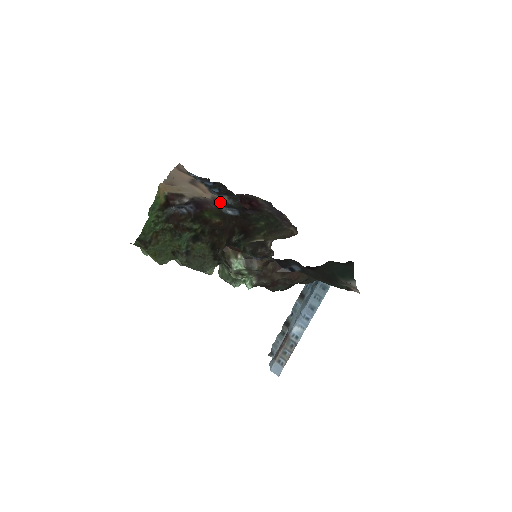
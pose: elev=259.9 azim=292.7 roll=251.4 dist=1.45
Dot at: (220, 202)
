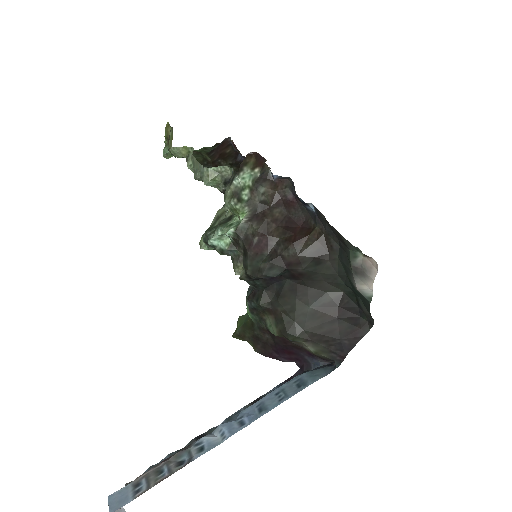
Dot at: occluded
